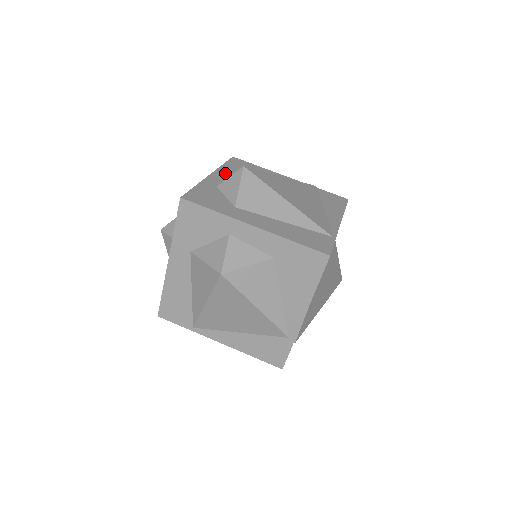
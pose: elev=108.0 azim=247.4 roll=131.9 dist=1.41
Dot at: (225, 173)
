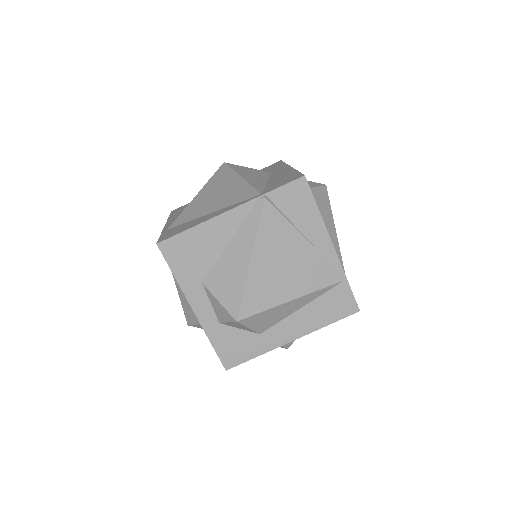
Dot at: (195, 291)
